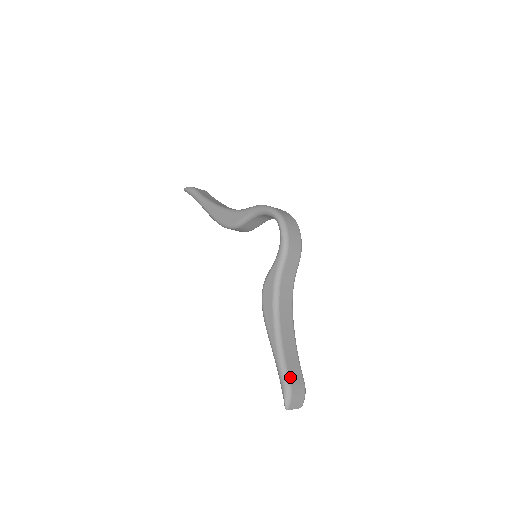
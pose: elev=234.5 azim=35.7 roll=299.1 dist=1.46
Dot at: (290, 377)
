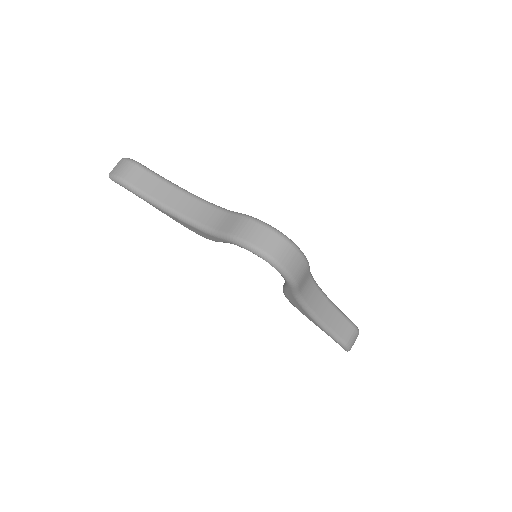
Dot at: (343, 339)
